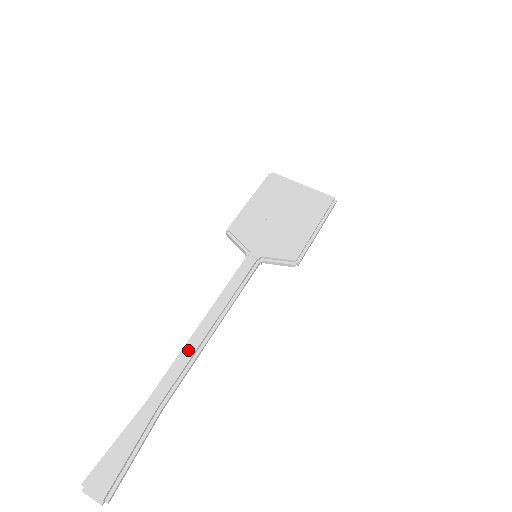
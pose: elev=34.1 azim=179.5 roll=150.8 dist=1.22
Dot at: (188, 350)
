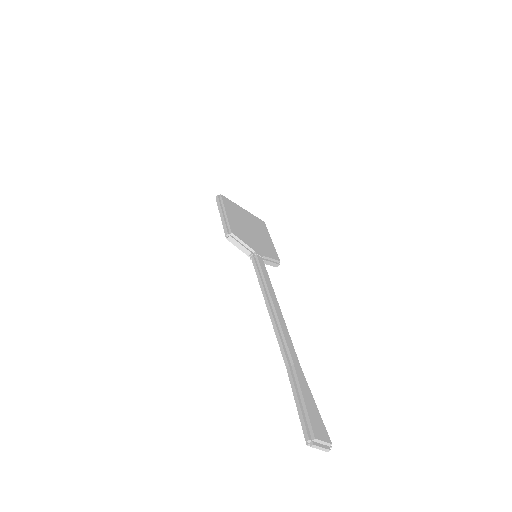
Dot at: (282, 322)
